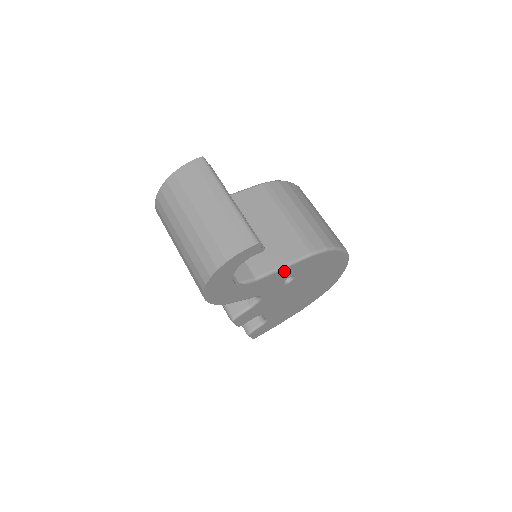
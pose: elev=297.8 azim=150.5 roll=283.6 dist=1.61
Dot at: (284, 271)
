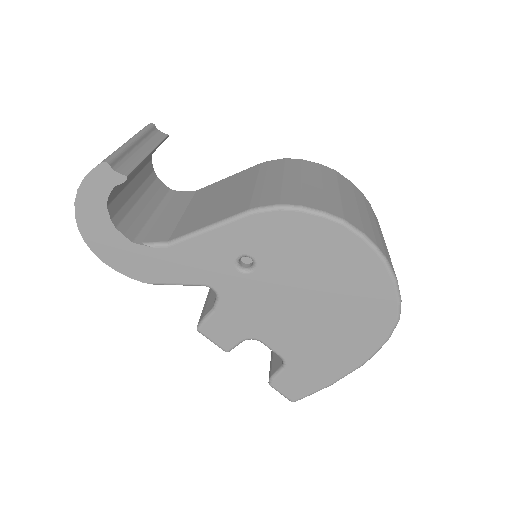
Dot at: (214, 238)
